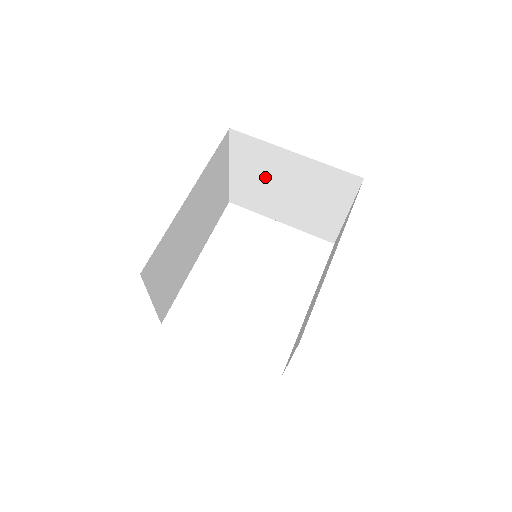
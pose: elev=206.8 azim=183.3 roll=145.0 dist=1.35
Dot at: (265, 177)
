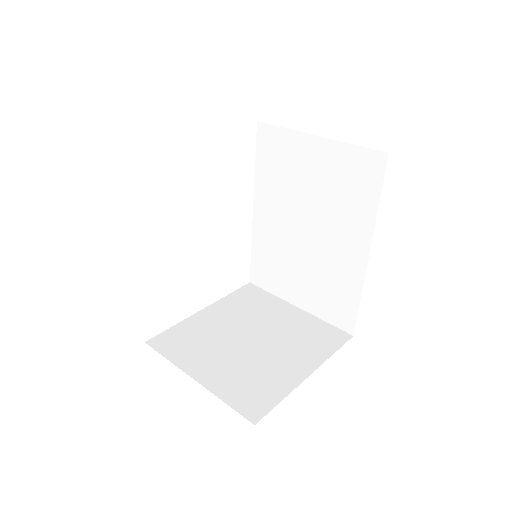
Dot at: occluded
